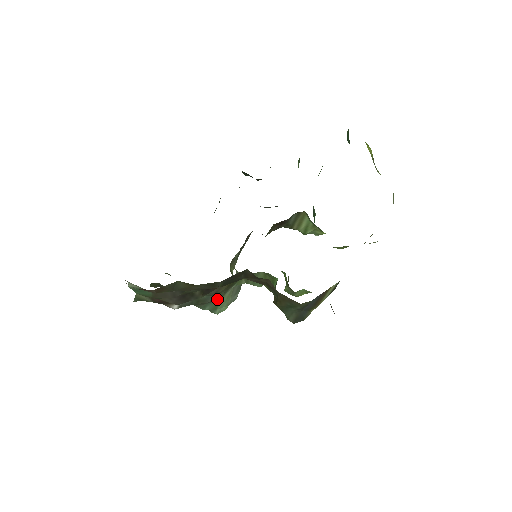
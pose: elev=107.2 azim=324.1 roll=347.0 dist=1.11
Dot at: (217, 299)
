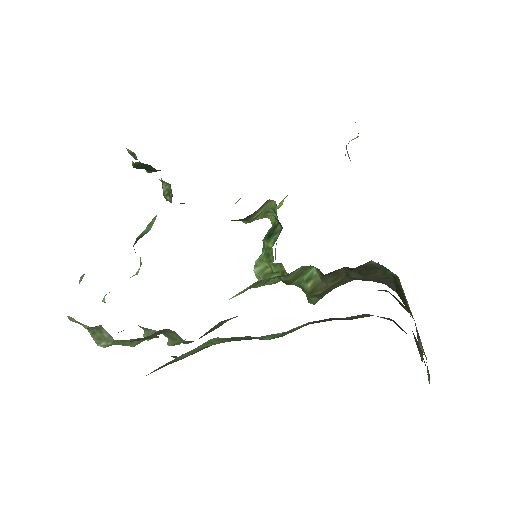
Dot at: occluded
